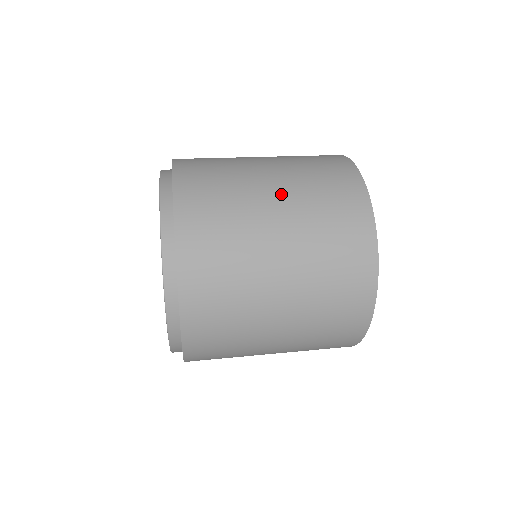
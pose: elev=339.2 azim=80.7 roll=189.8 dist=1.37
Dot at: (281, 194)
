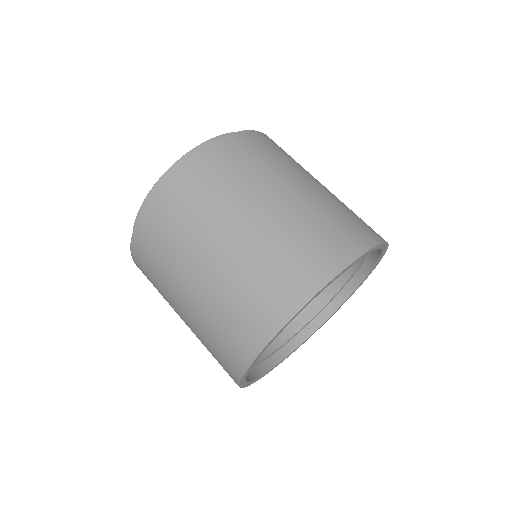
Dot at: (211, 270)
